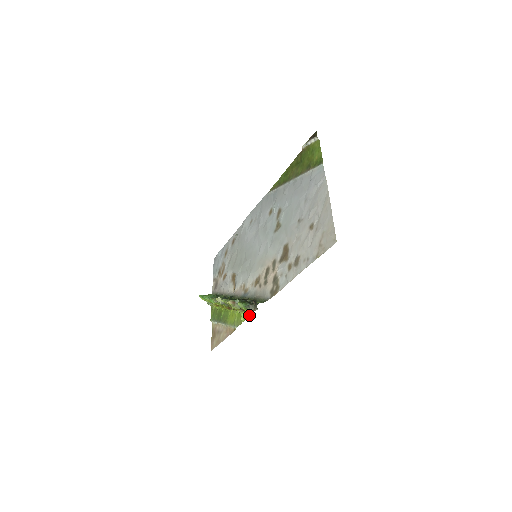
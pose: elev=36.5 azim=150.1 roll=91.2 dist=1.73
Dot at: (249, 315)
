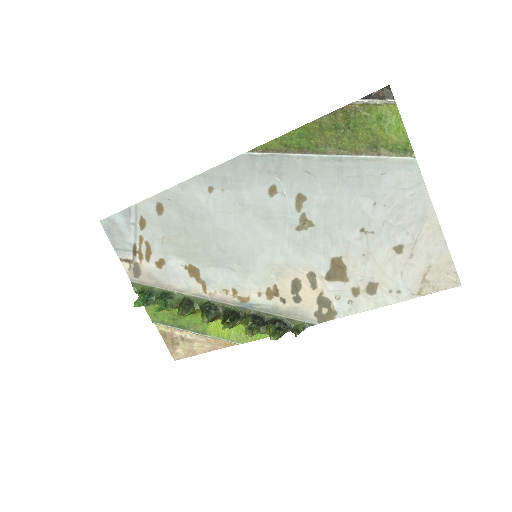
Dot at: occluded
